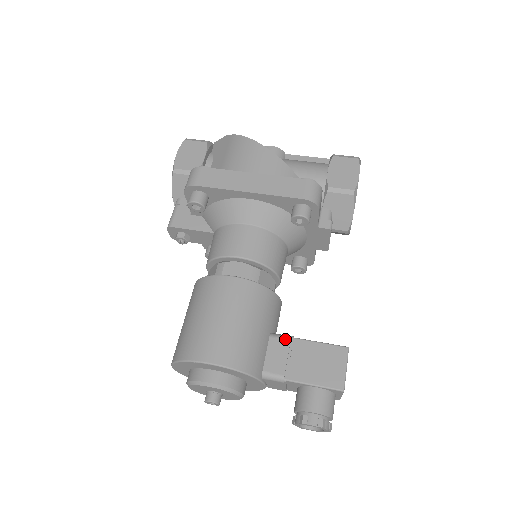
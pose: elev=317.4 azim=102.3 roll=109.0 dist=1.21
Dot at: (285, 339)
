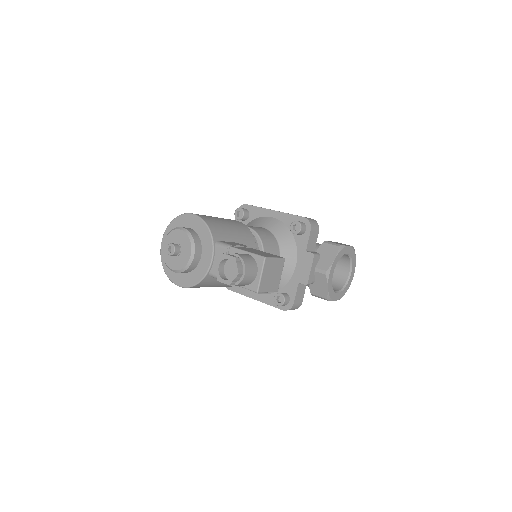
Dot at: (245, 245)
